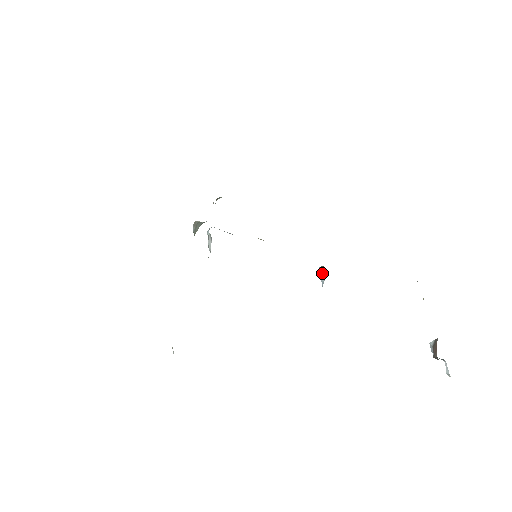
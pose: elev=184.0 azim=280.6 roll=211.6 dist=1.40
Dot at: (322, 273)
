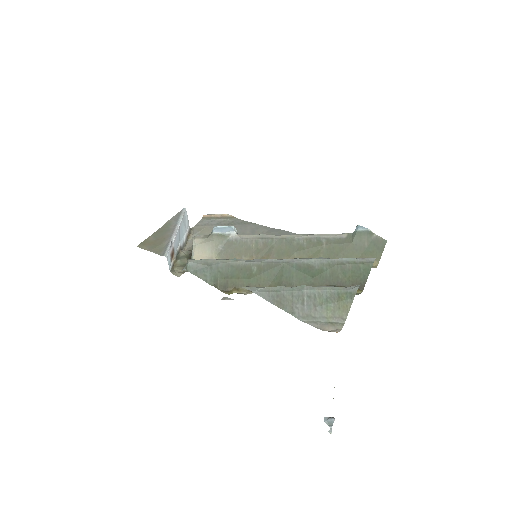
Dot at: occluded
